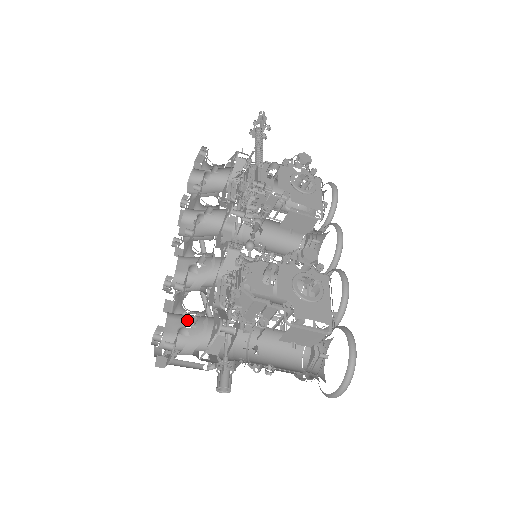
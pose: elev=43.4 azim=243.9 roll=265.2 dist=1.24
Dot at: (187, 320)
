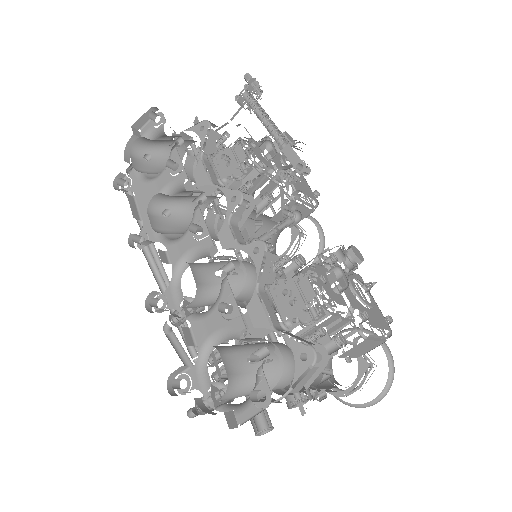
Dot at: (245, 353)
